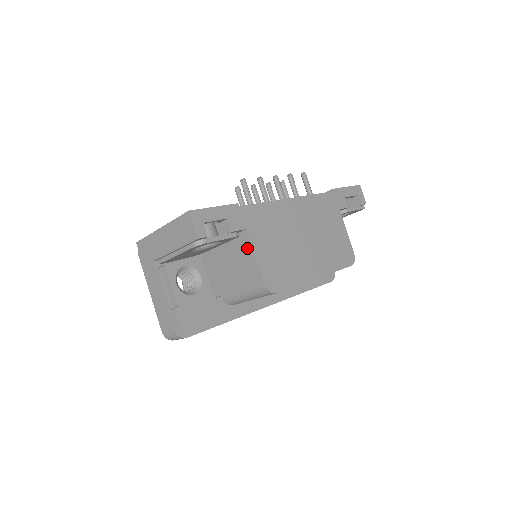
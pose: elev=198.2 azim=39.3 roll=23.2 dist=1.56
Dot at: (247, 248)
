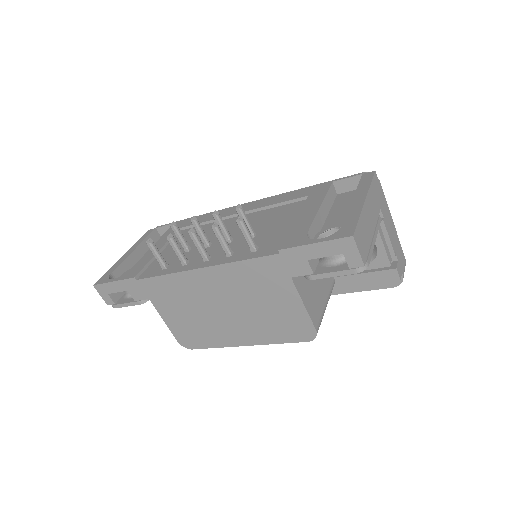
Dot at: occluded
